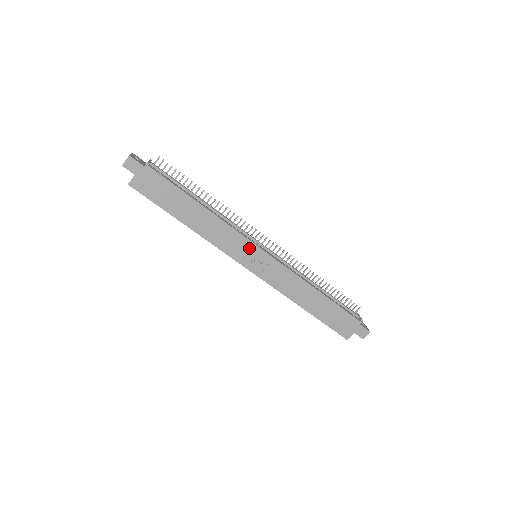
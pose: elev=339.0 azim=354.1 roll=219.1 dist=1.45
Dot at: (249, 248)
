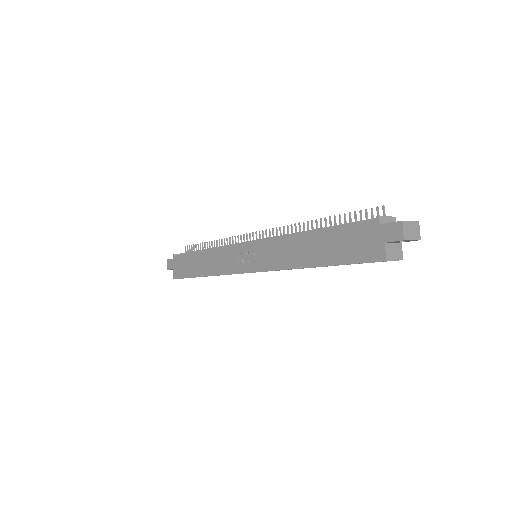
Dot at: (238, 252)
